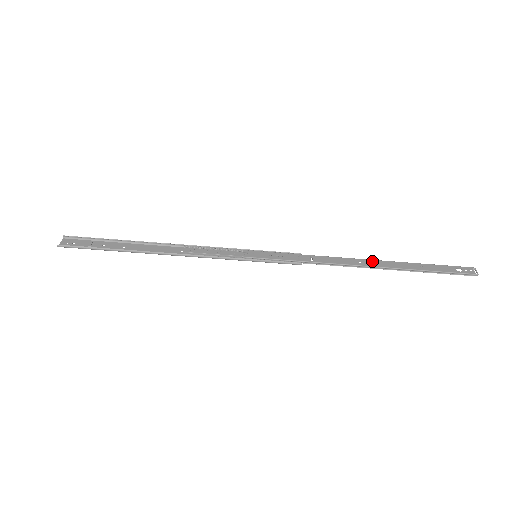
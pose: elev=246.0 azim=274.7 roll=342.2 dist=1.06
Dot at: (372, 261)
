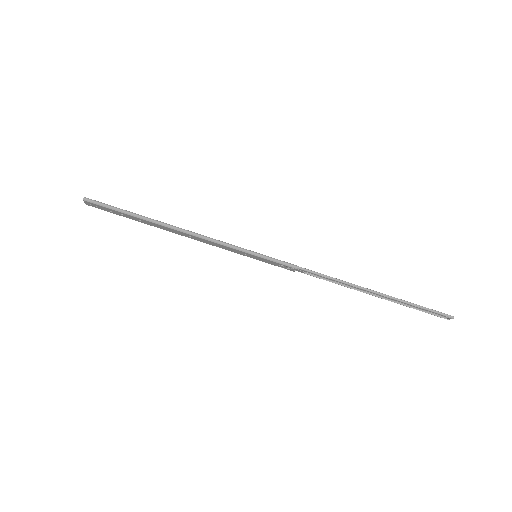
Dot at: (358, 287)
